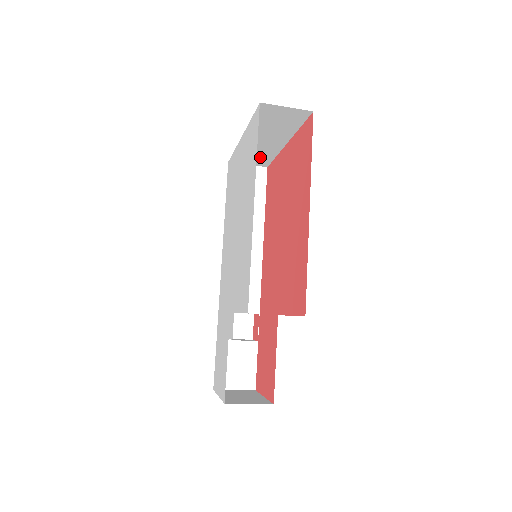
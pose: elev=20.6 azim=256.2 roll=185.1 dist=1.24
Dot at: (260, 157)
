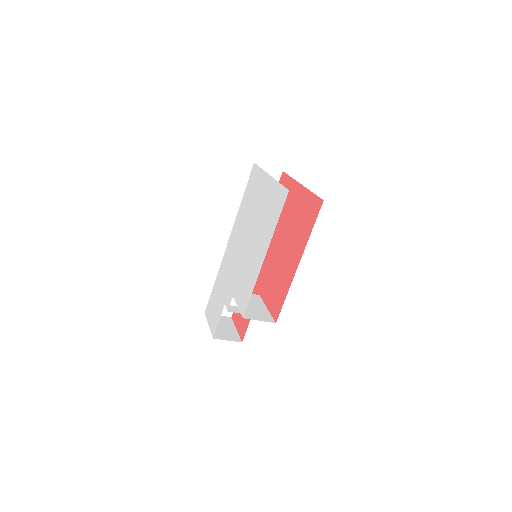
Dot at: occluded
